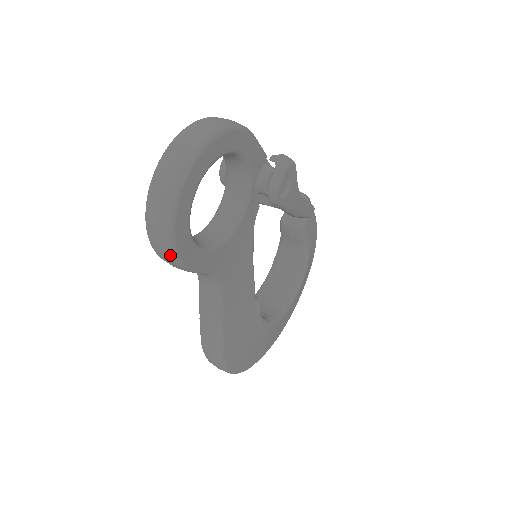
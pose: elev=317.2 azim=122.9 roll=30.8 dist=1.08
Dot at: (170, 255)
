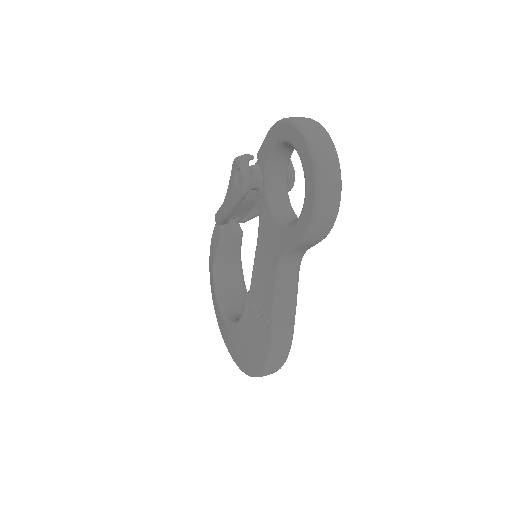
Dot at: (334, 220)
